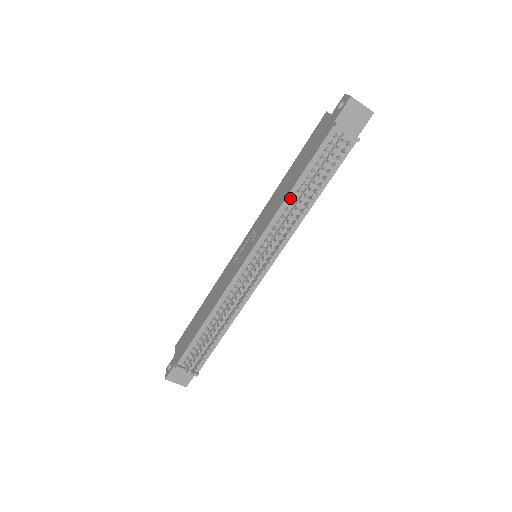
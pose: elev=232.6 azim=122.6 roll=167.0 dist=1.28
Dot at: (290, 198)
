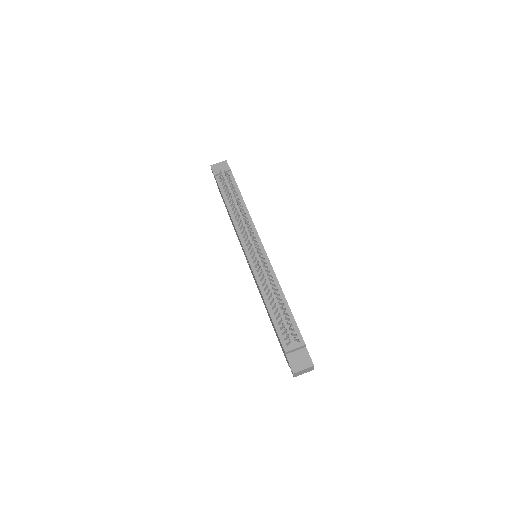
Dot at: (232, 213)
